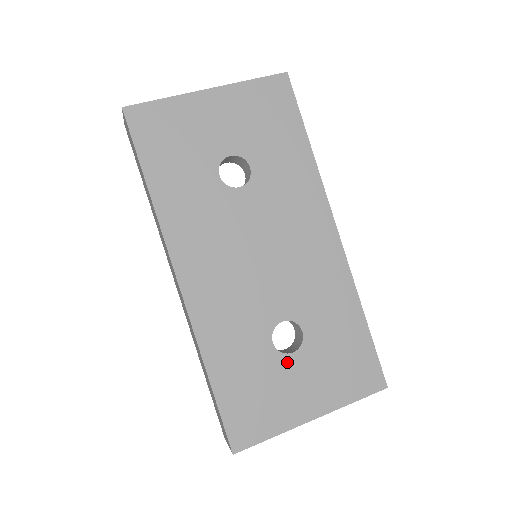
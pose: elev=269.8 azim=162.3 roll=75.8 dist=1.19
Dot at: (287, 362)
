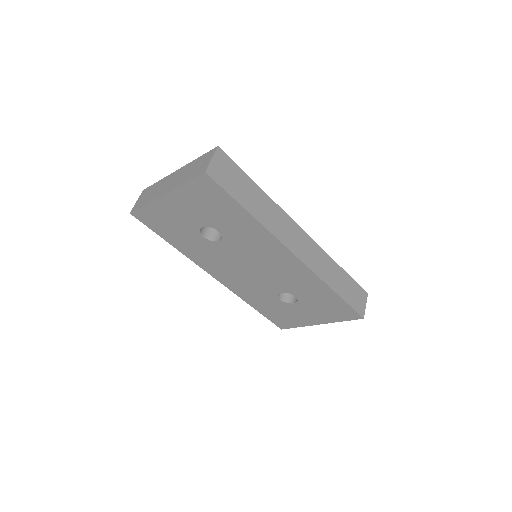
Dot at: (292, 306)
